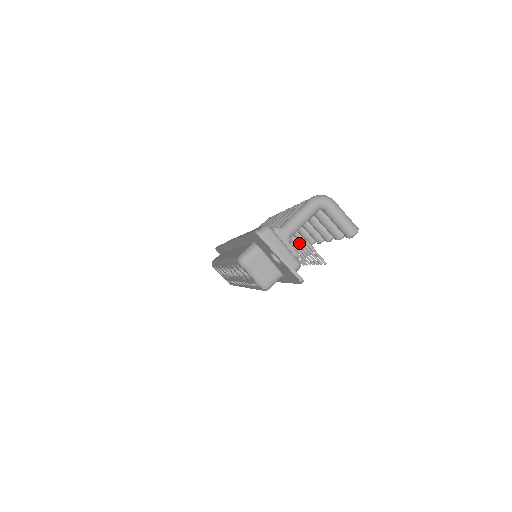
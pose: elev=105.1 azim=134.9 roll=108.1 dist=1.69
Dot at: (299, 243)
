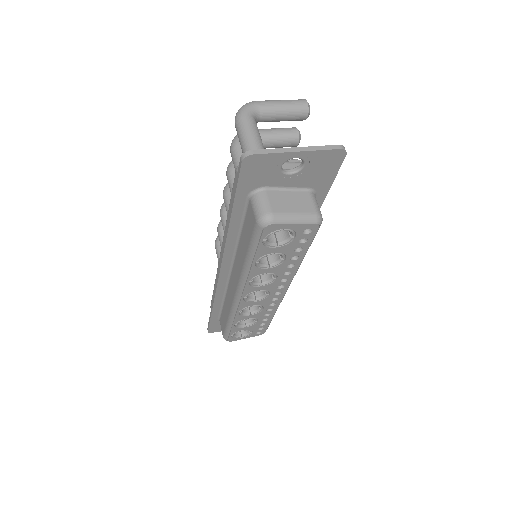
Dot at: occluded
